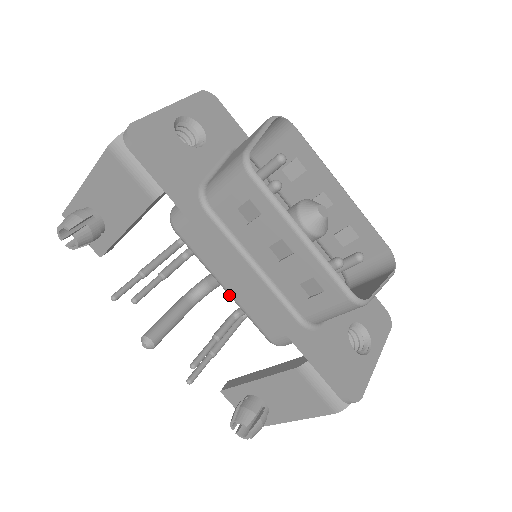
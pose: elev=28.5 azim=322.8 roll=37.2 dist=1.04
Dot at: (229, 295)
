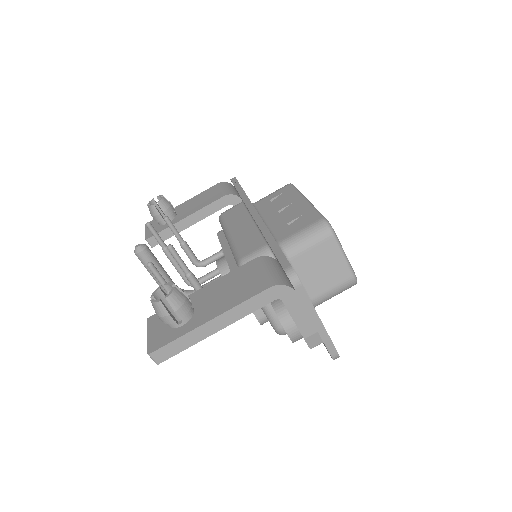
Dot at: (230, 239)
